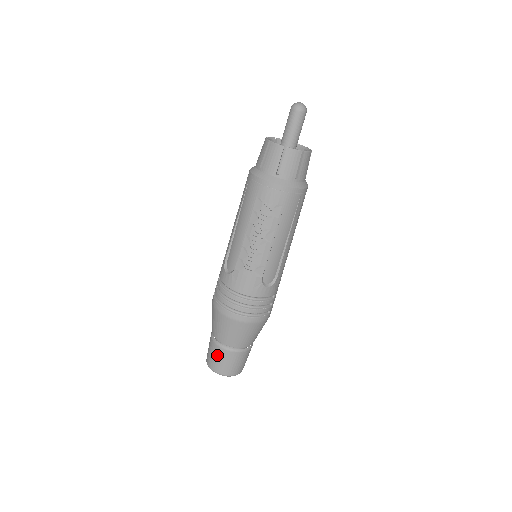
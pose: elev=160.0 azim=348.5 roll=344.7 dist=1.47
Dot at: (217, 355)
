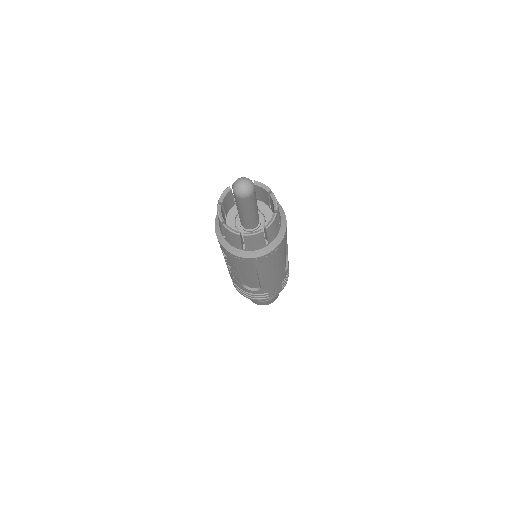
Dot at: occluded
